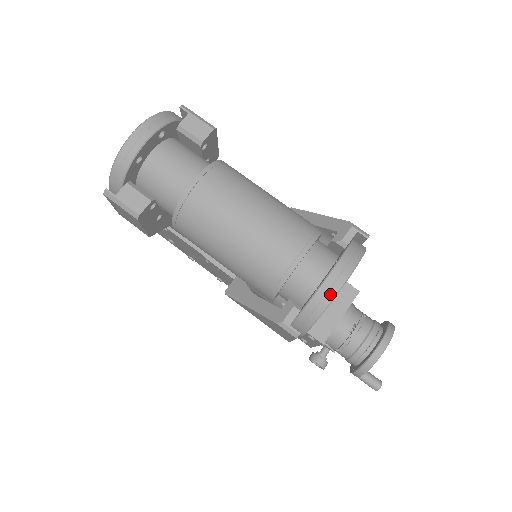
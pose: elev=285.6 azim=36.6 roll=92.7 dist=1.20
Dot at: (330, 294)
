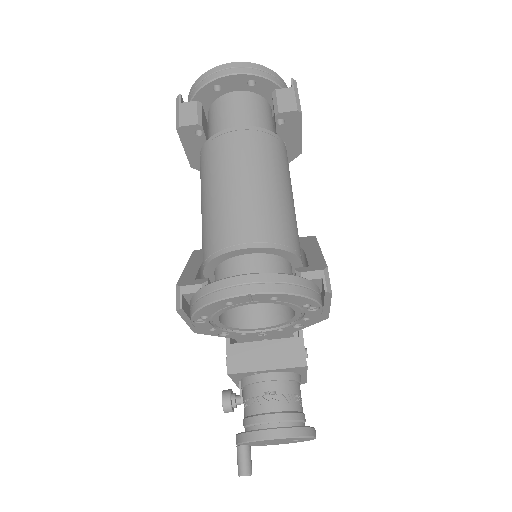
Dot at: (227, 291)
